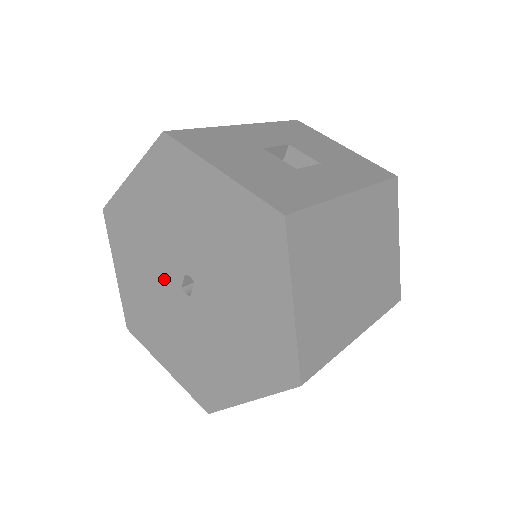
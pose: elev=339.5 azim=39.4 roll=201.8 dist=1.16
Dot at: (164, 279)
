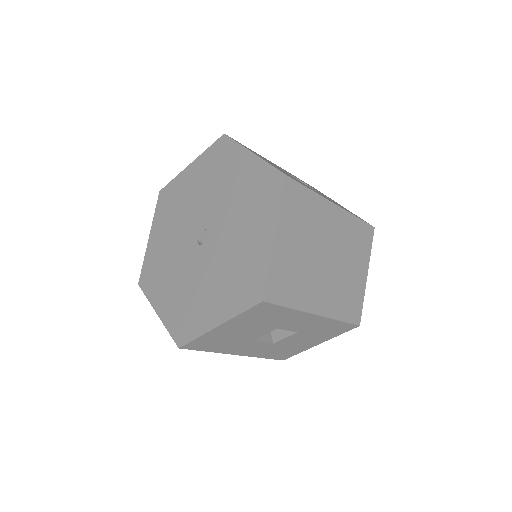
Dot at: (186, 236)
